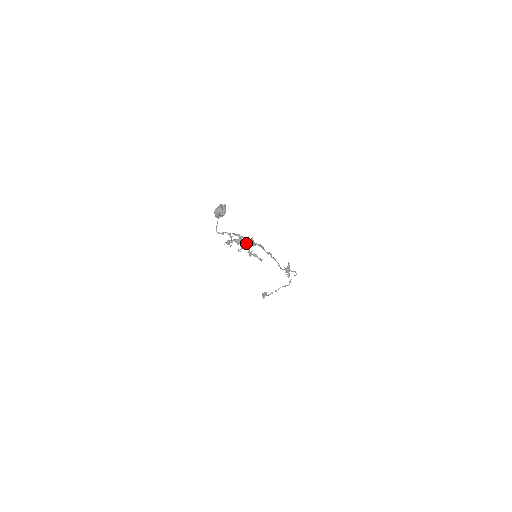
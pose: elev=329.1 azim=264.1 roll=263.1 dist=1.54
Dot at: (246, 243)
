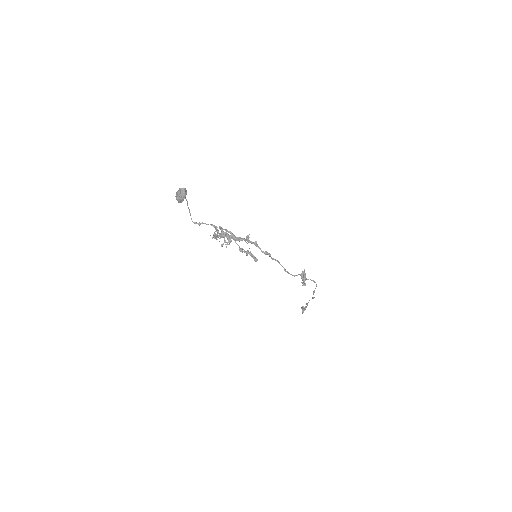
Dot at: (233, 238)
